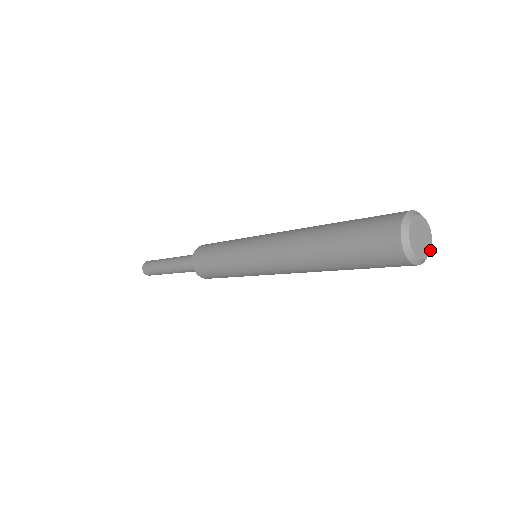
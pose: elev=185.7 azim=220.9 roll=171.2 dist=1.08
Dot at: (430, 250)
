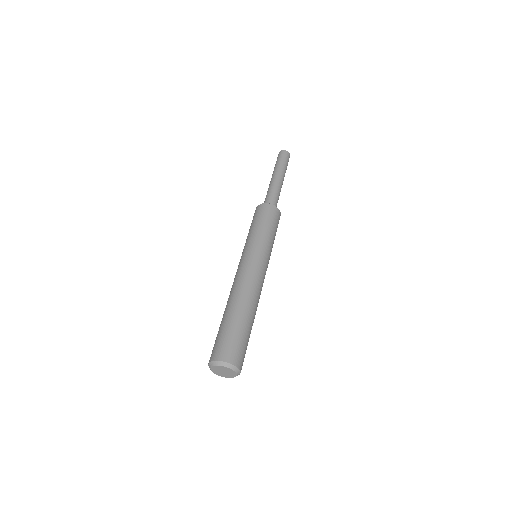
Dot at: (233, 377)
